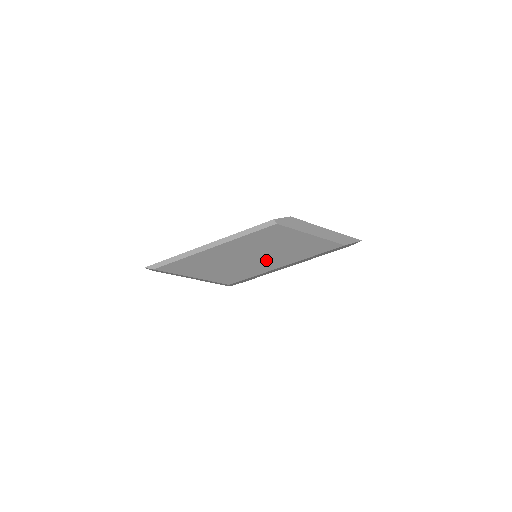
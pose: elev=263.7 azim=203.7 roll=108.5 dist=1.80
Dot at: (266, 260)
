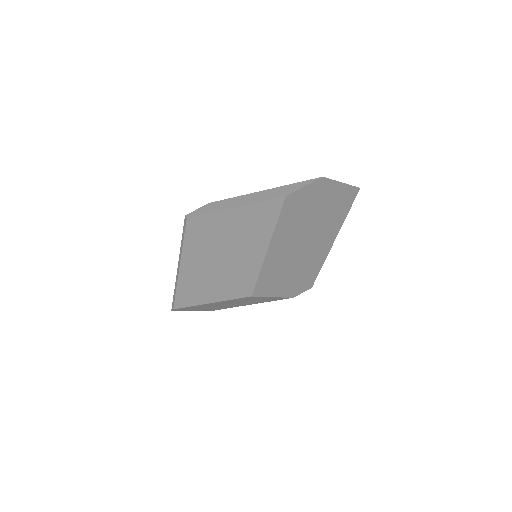
Dot at: (240, 256)
